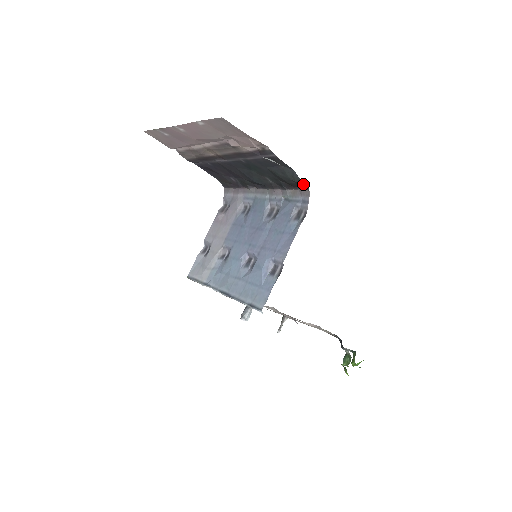
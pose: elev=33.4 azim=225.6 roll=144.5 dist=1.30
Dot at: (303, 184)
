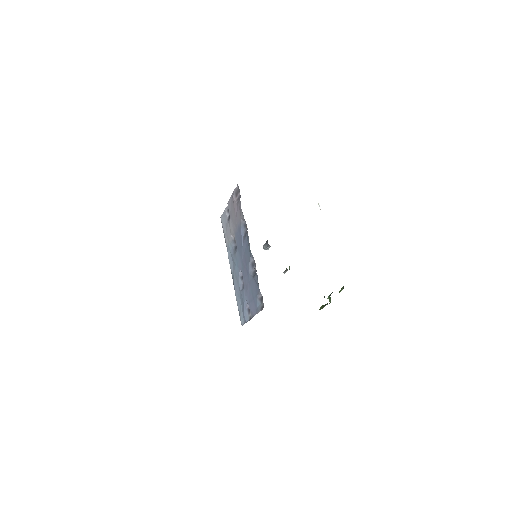
Dot at: occluded
